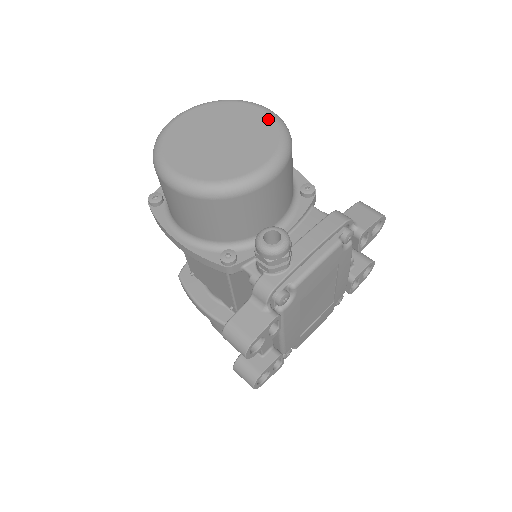
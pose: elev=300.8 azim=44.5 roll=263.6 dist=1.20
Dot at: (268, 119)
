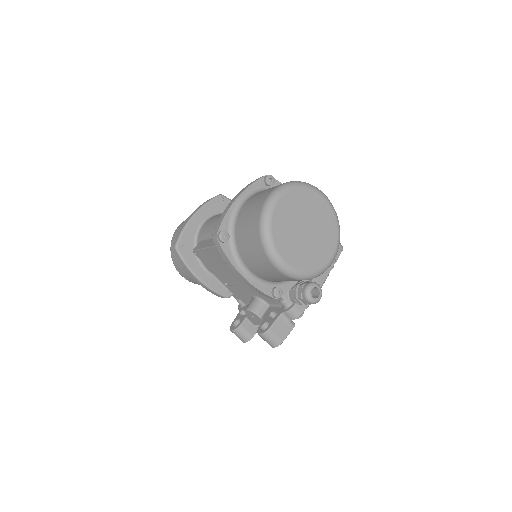
Dot at: (331, 213)
